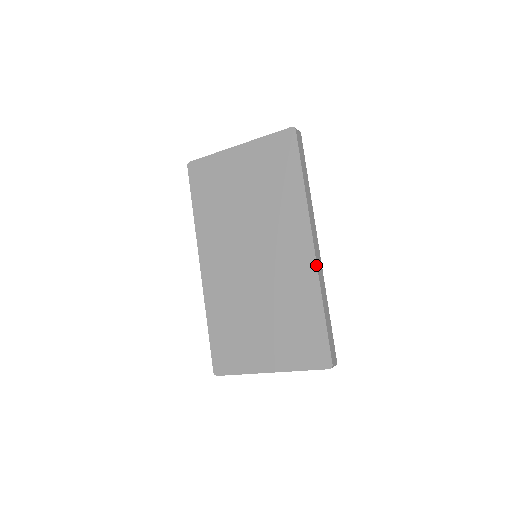
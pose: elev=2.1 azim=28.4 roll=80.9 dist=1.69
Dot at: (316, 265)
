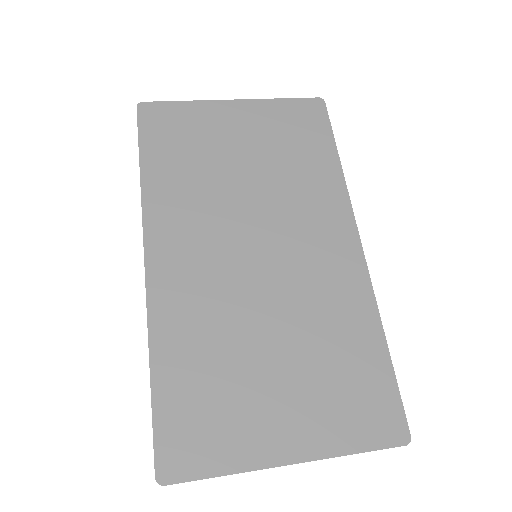
Dot at: (368, 273)
